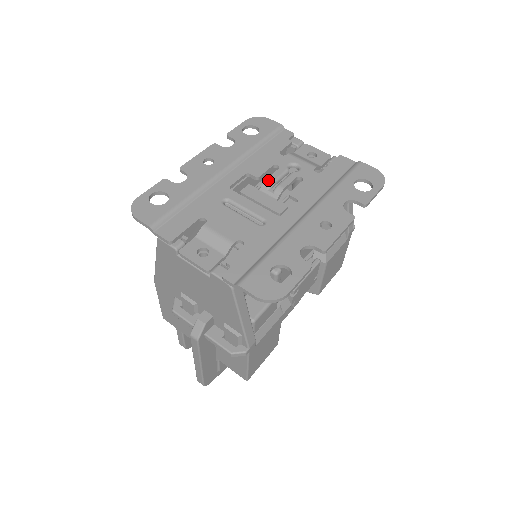
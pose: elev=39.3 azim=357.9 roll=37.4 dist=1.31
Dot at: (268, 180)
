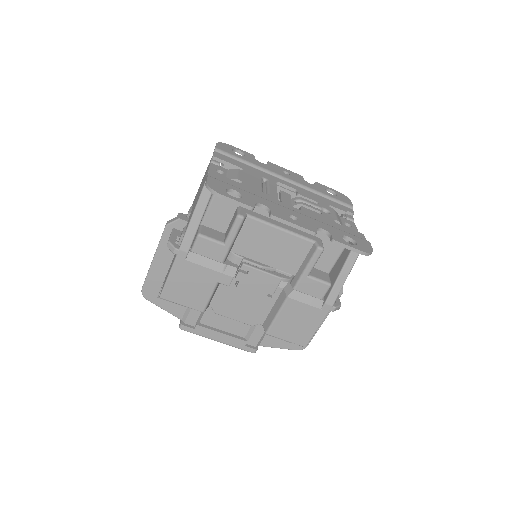
Dot at: (301, 198)
